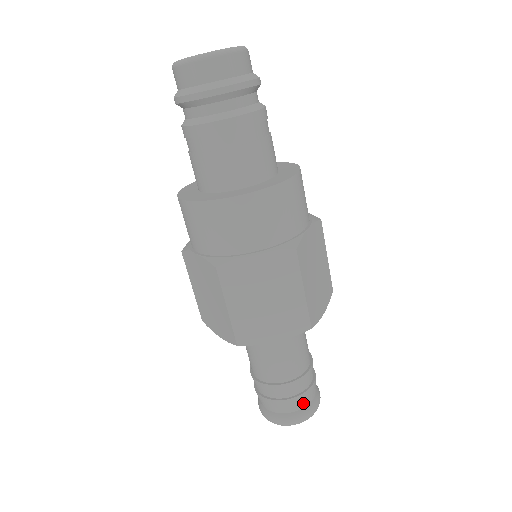
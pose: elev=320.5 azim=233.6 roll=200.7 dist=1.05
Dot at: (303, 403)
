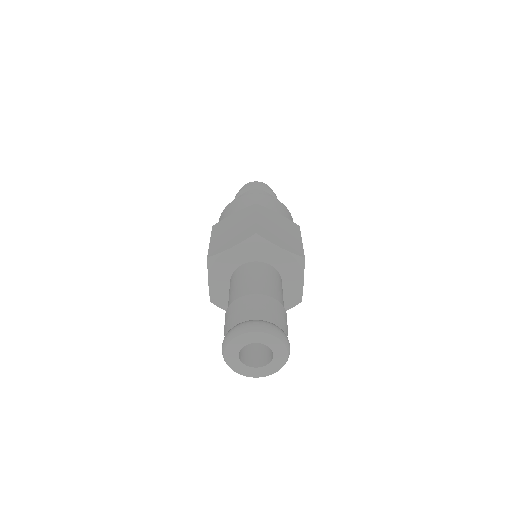
Dot at: (253, 316)
